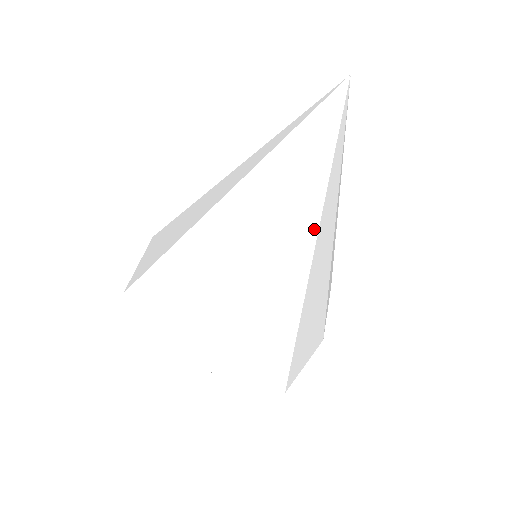
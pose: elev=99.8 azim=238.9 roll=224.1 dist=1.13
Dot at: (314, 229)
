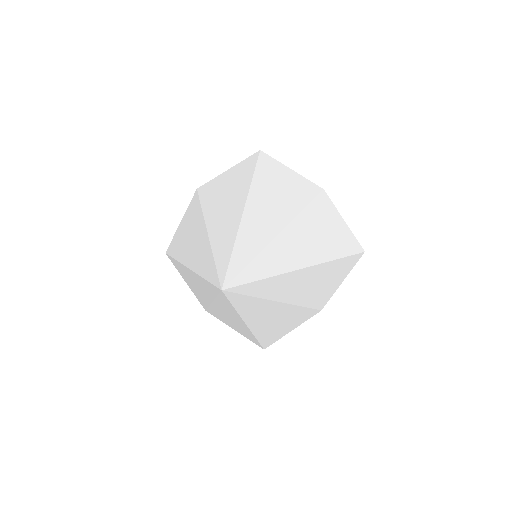
Dot at: (243, 323)
